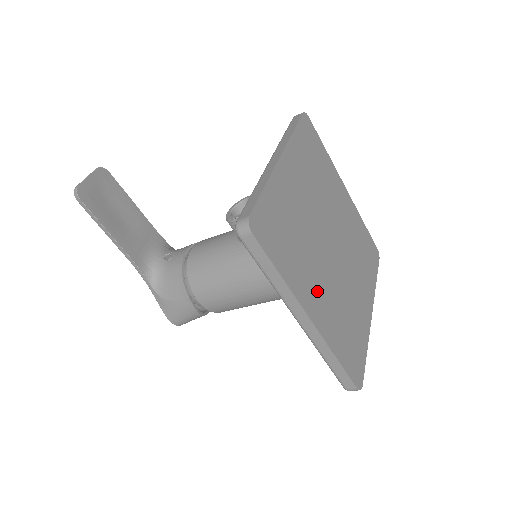
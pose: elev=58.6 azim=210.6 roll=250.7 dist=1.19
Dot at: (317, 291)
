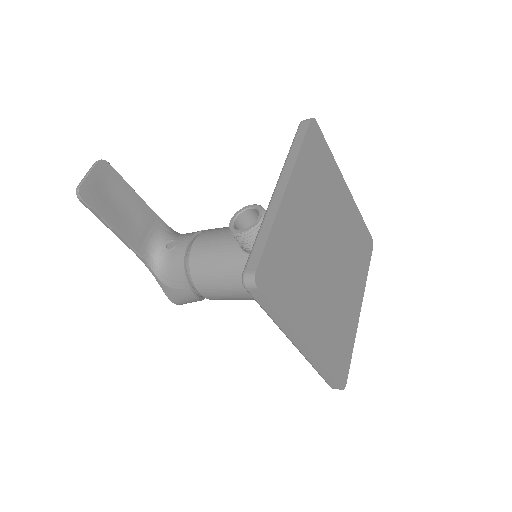
Dot at: (313, 315)
